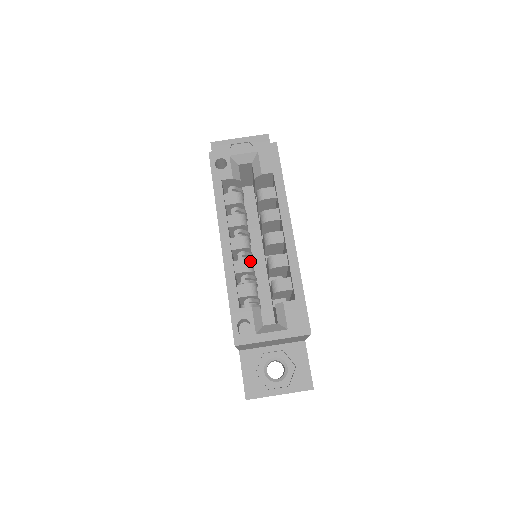
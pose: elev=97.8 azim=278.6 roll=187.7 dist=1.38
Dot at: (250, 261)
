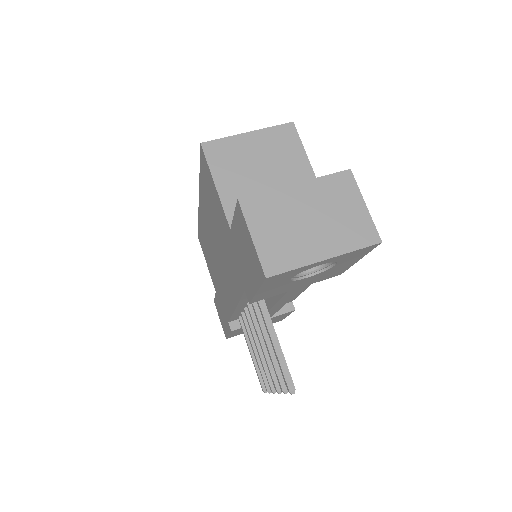
Dot at: occluded
